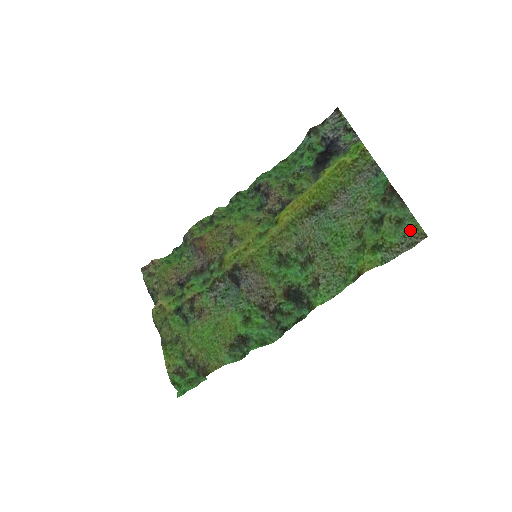
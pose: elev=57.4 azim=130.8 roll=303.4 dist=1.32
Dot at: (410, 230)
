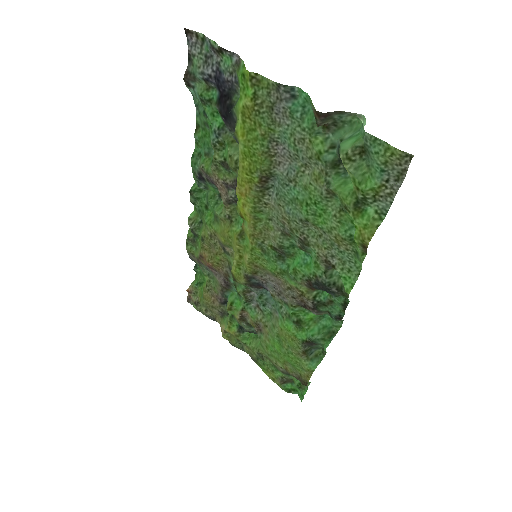
Dot at: (384, 159)
